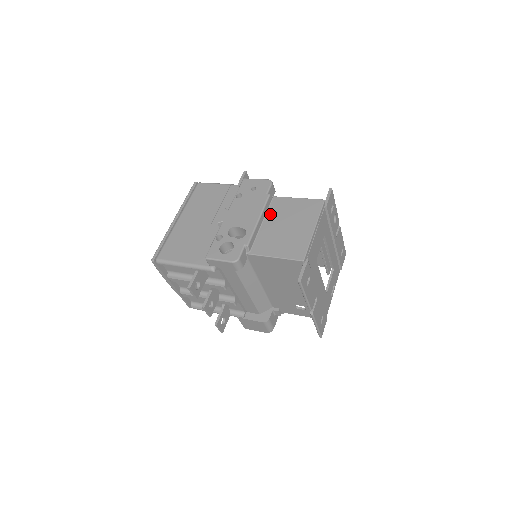
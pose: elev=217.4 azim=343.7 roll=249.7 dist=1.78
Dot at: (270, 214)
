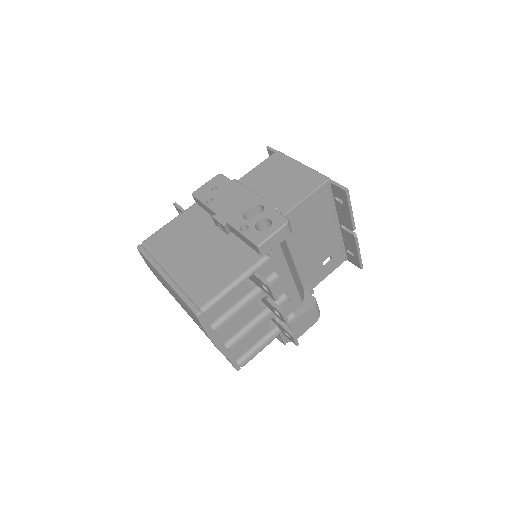
Dot at: (253, 189)
